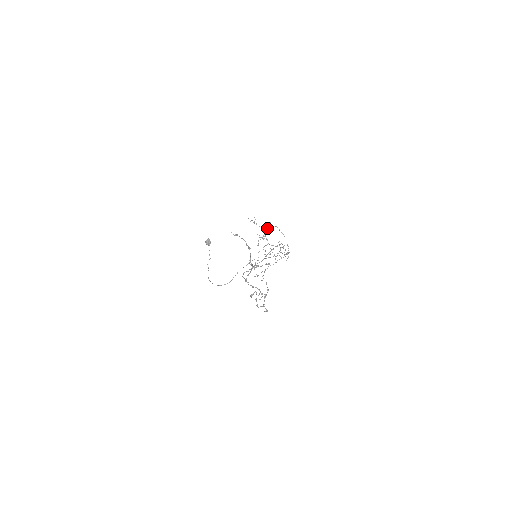
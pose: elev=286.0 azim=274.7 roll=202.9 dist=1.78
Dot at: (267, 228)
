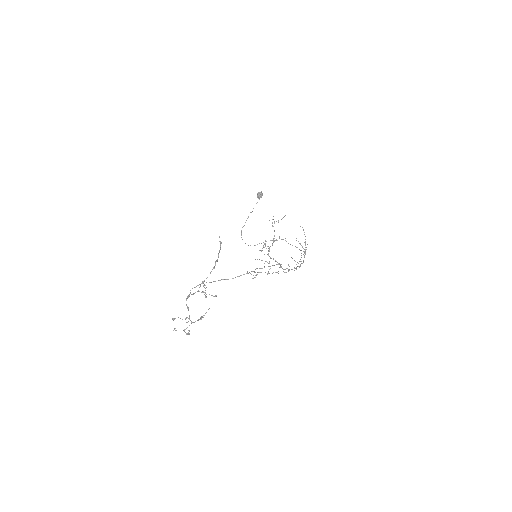
Dot at: occluded
